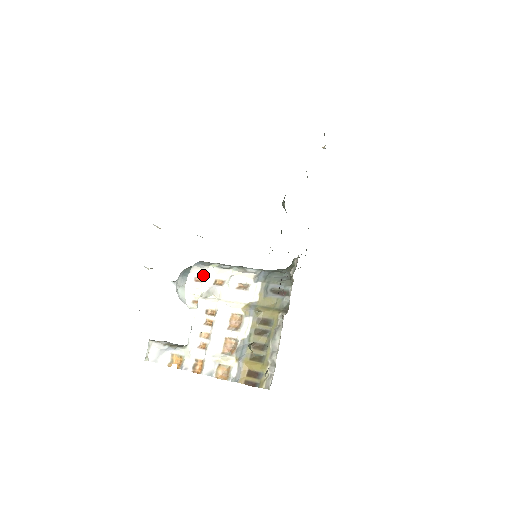
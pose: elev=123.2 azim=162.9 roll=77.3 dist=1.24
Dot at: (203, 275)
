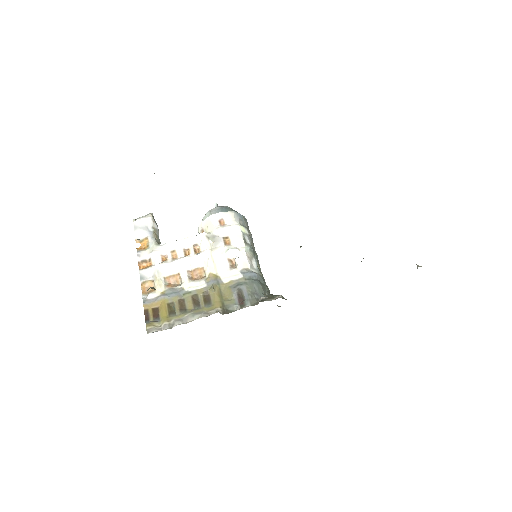
Dot at: (228, 224)
